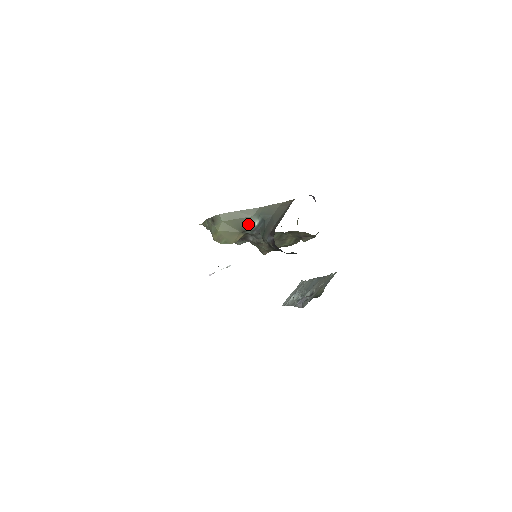
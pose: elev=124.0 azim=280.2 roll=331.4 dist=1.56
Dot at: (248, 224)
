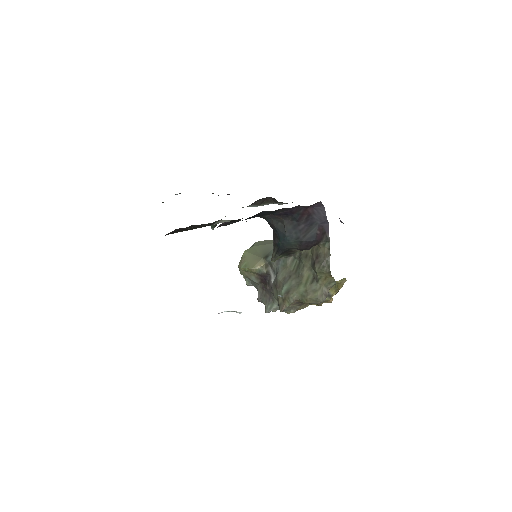
Dot at: occluded
